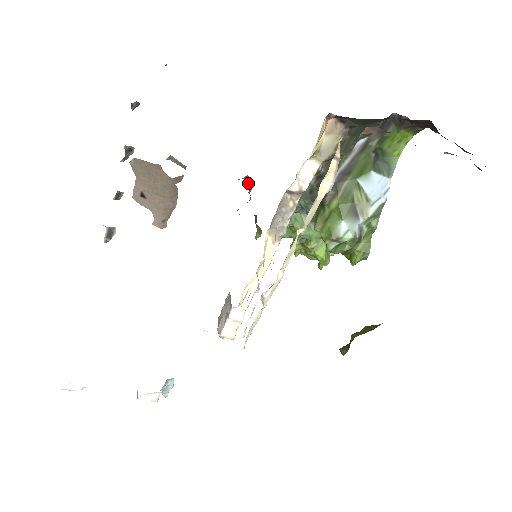
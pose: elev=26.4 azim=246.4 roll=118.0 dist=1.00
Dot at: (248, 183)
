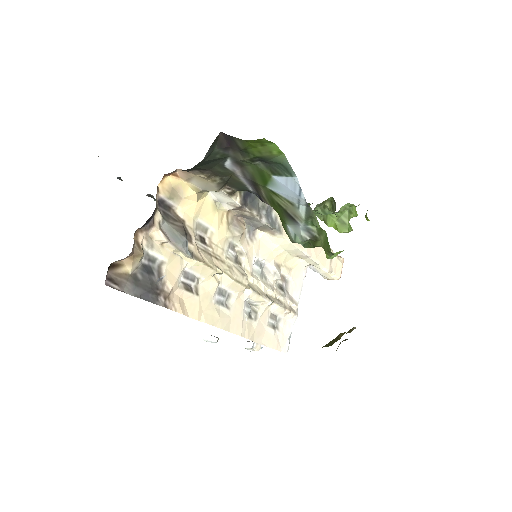
Dot at: occluded
